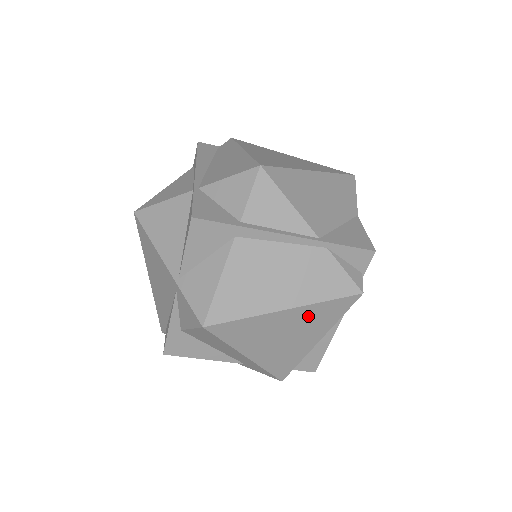
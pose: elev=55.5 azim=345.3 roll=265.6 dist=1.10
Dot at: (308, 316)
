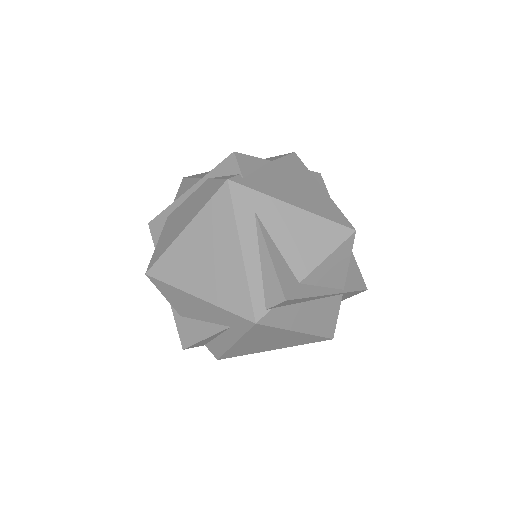
Dot at: (206, 227)
